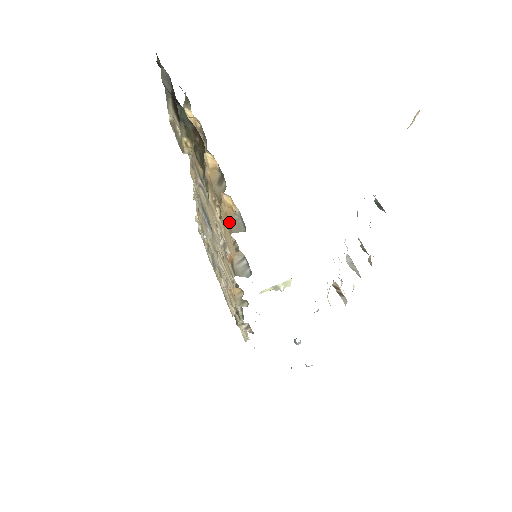
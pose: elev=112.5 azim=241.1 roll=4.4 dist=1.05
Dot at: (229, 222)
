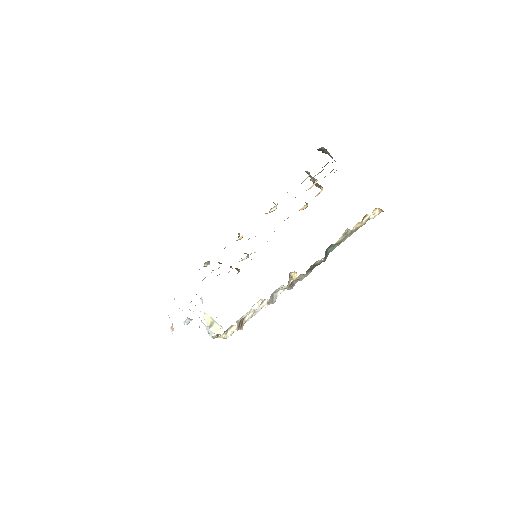
Dot at: occluded
